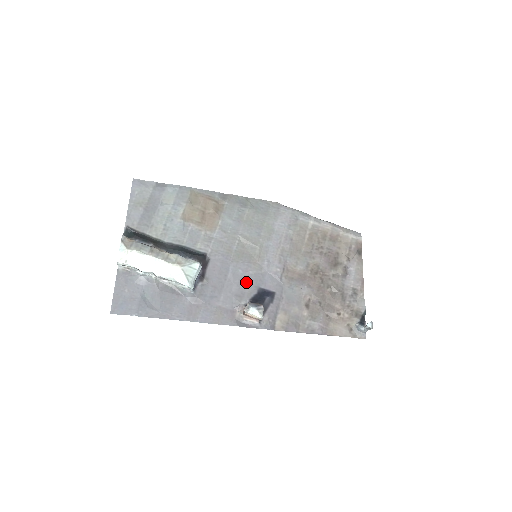
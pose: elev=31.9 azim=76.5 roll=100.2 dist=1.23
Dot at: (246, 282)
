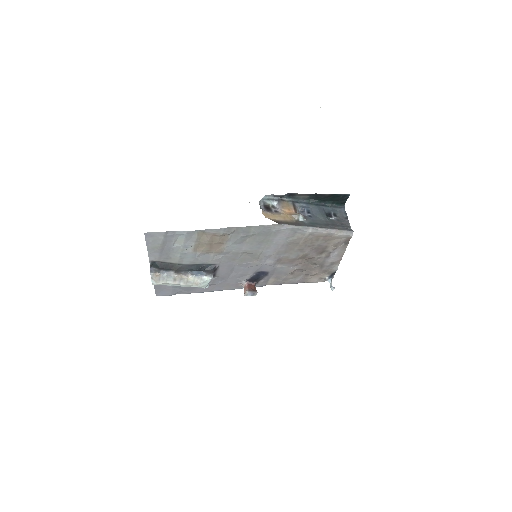
Dot at: (247, 271)
